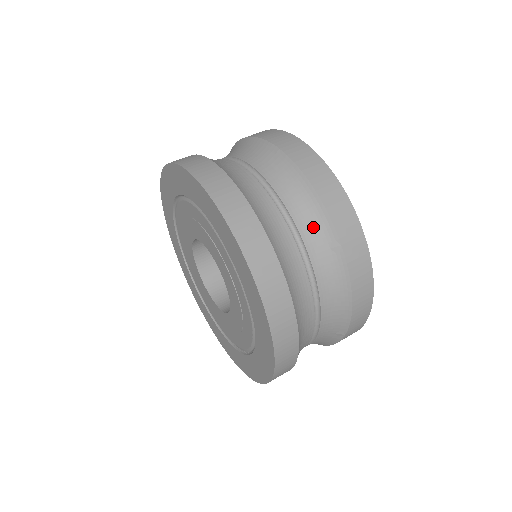
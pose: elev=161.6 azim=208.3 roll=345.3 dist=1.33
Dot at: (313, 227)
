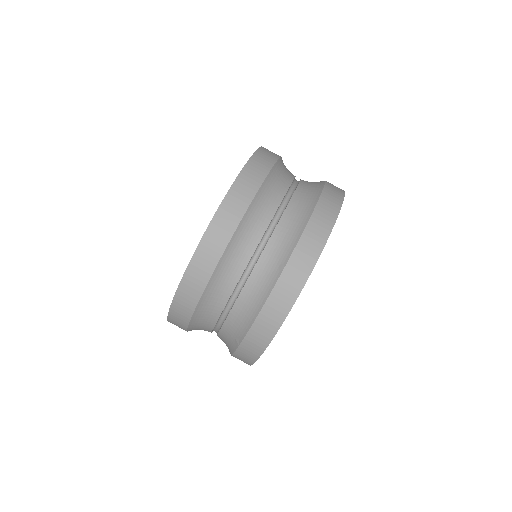
Dot at: (238, 322)
